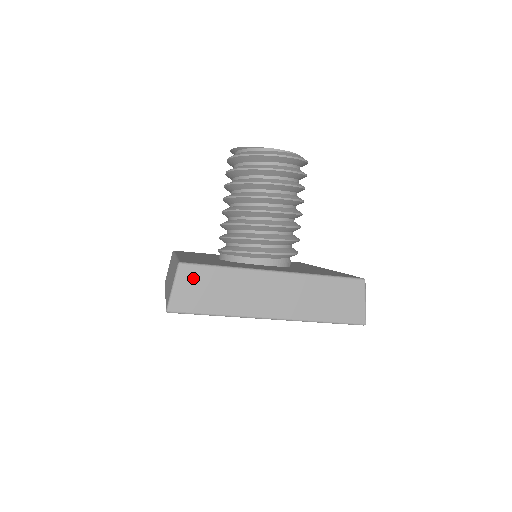
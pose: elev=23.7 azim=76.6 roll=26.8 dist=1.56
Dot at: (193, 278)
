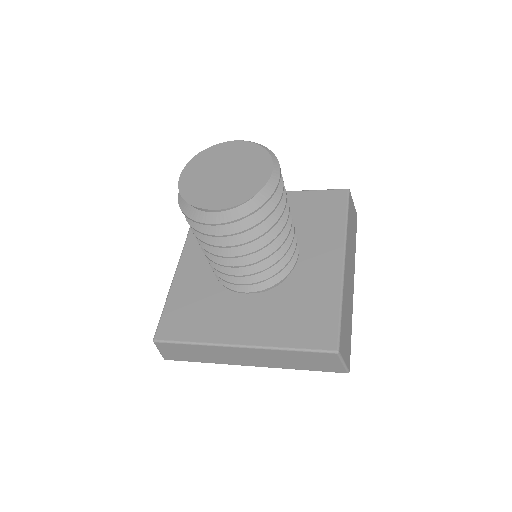
Dot at: (170, 348)
